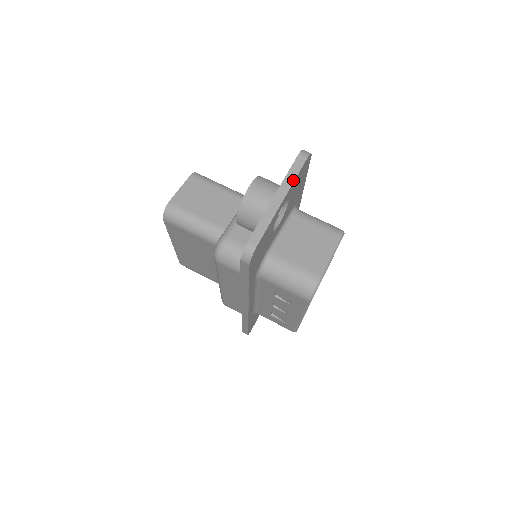
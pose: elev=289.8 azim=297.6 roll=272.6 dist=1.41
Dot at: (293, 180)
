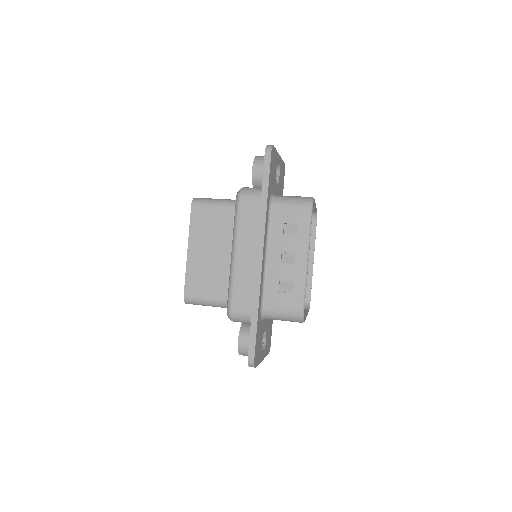
Dot at: (281, 158)
